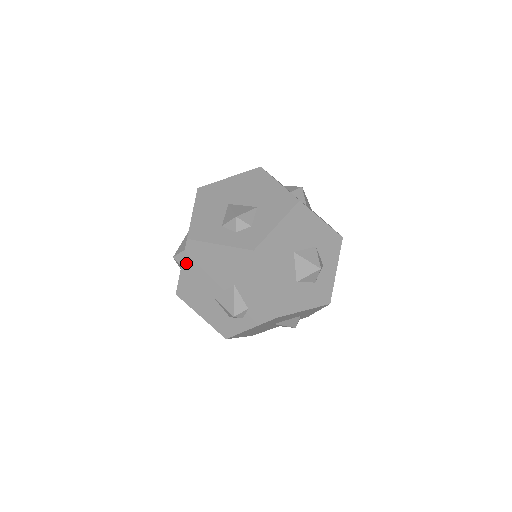
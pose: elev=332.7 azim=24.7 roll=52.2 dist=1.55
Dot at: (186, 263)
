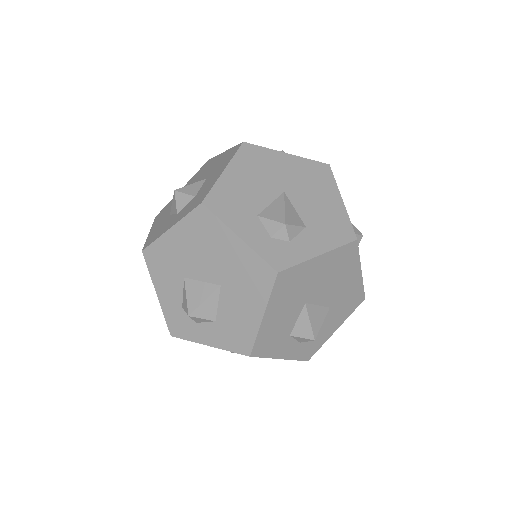
Dot at: (221, 348)
